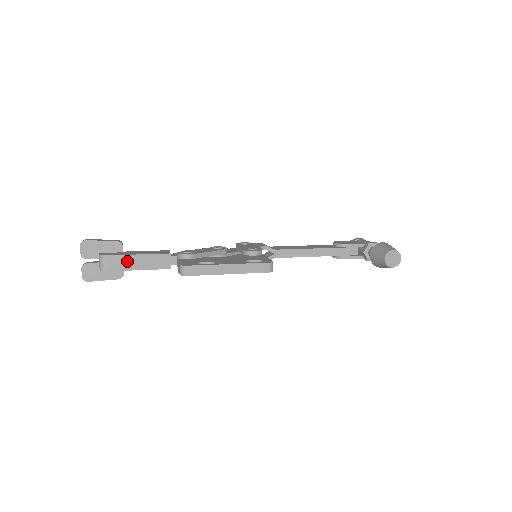
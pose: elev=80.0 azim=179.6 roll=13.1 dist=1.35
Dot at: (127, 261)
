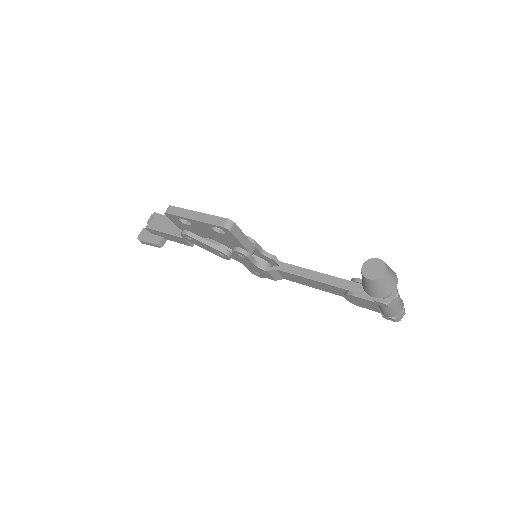
Dot at: (162, 224)
